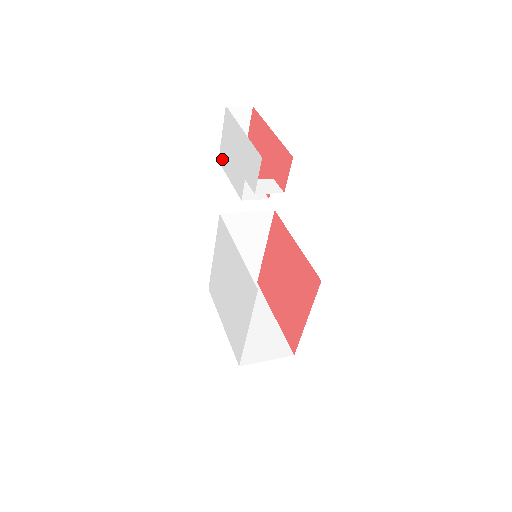
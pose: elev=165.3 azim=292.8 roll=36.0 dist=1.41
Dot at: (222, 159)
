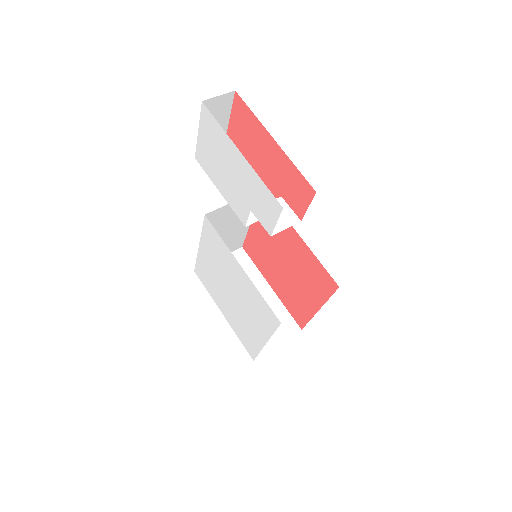
Dot at: (202, 161)
